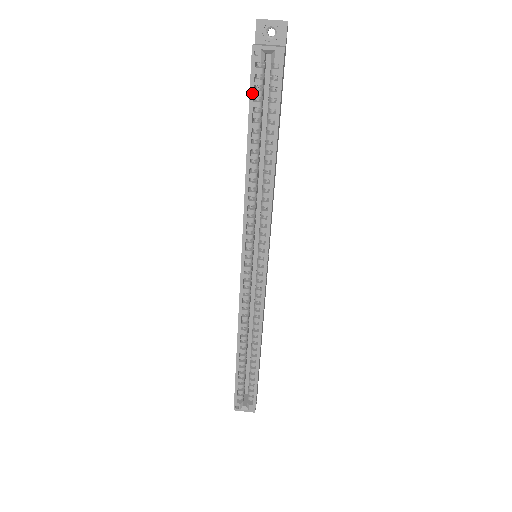
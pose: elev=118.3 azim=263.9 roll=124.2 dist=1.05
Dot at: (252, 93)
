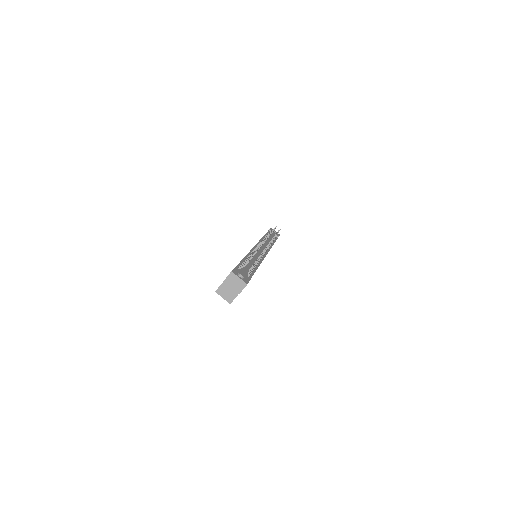
Dot at: occluded
